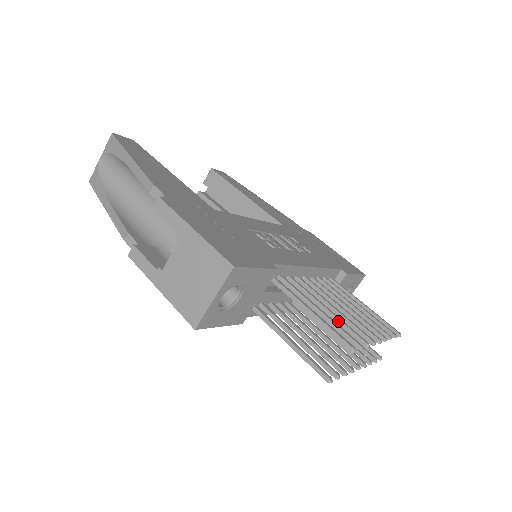
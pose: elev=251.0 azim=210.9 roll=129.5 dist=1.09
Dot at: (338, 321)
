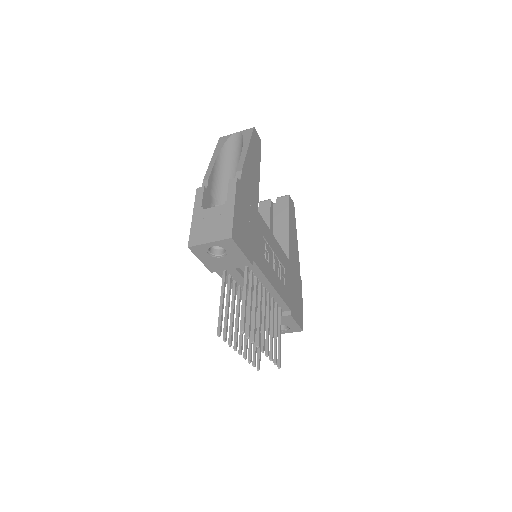
Dot at: (254, 319)
